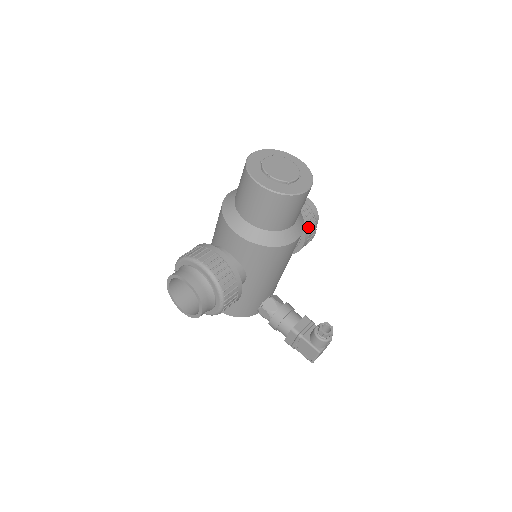
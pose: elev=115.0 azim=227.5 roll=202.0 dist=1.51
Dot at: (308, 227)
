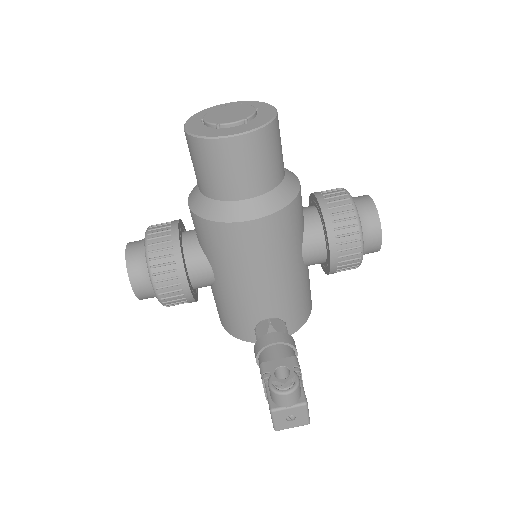
Dot at: (338, 230)
